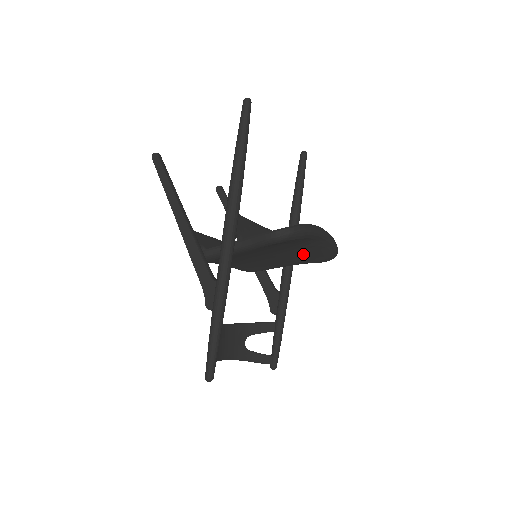
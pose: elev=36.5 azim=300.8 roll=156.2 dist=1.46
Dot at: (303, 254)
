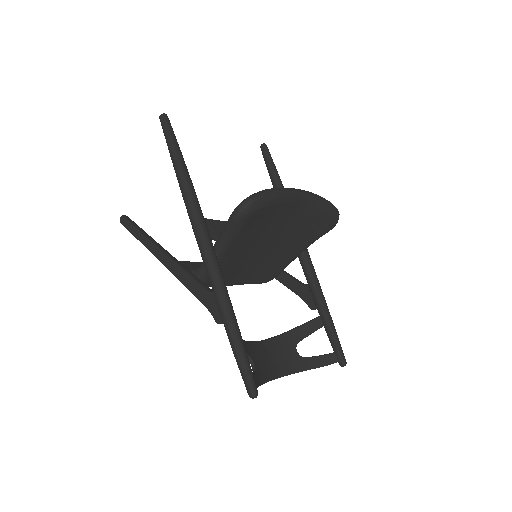
Dot at: (301, 229)
